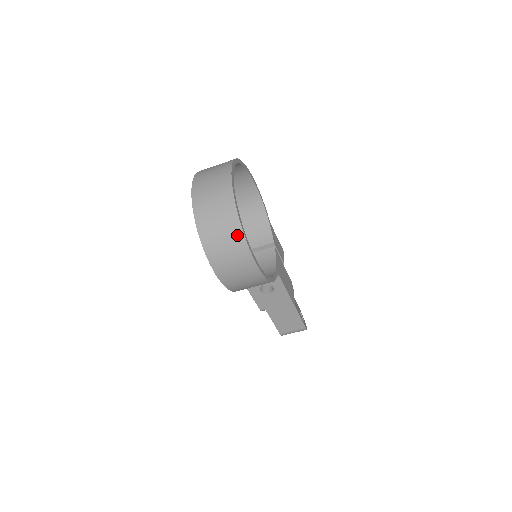
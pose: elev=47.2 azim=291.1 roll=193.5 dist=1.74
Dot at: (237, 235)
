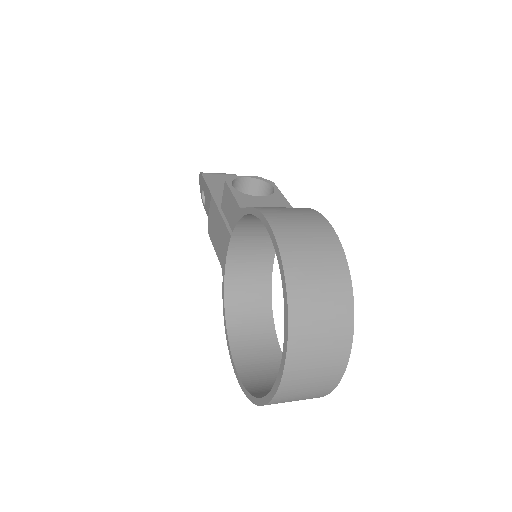
Dot at: occluded
